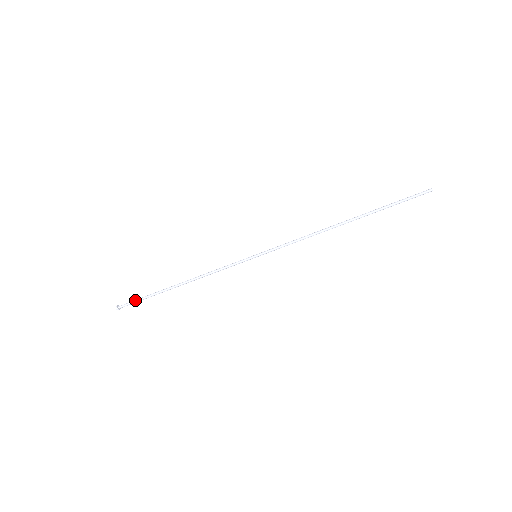
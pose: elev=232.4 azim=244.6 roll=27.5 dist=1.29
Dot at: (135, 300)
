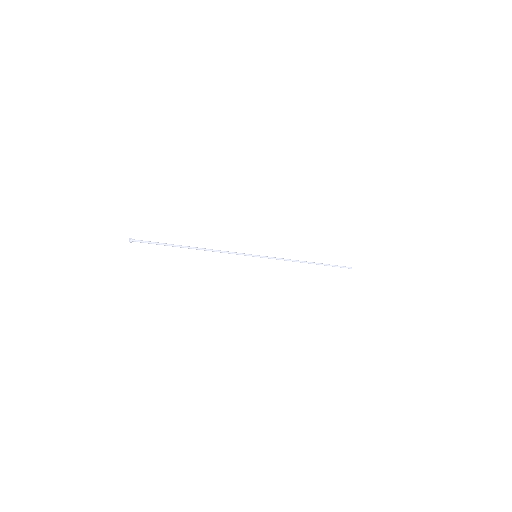
Dot at: occluded
